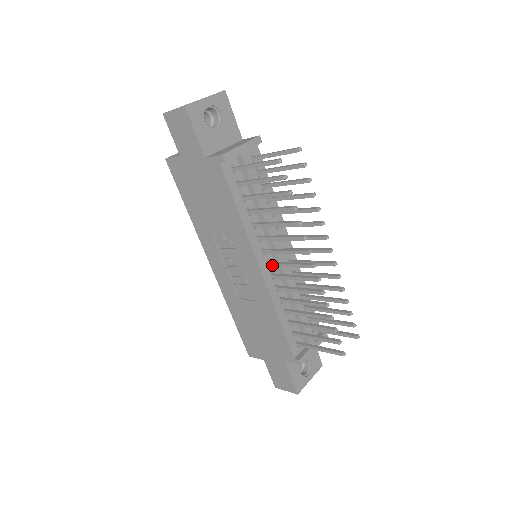
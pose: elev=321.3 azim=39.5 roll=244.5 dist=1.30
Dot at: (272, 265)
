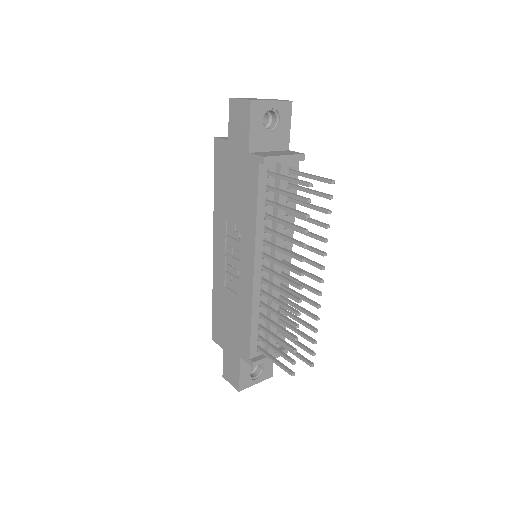
Dot at: (266, 270)
